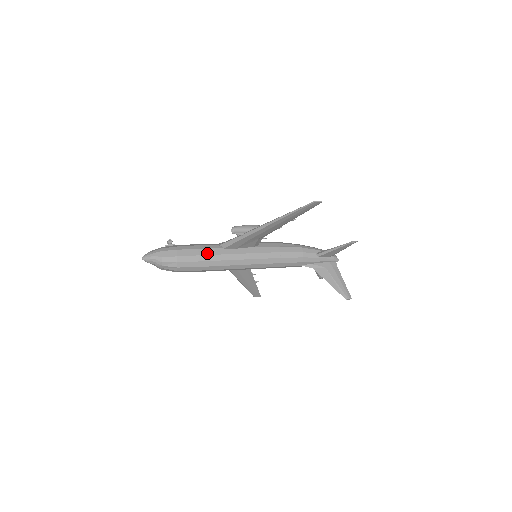
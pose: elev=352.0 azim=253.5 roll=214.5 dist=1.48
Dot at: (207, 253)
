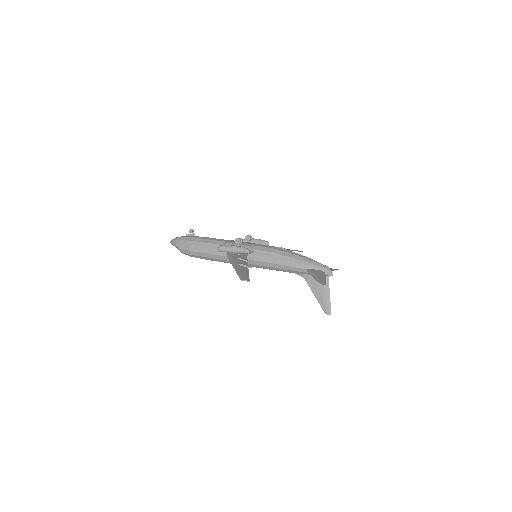
Dot at: (210, 252)
